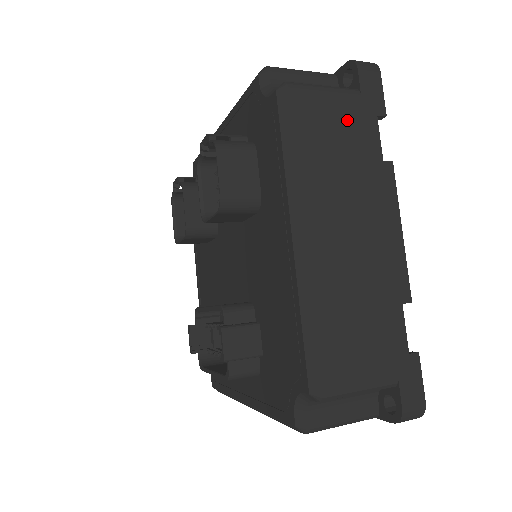
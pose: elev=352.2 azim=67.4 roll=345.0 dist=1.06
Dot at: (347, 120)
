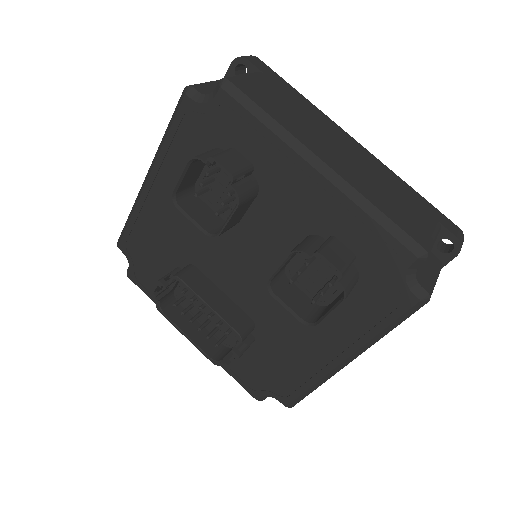
Dot at: occluded
